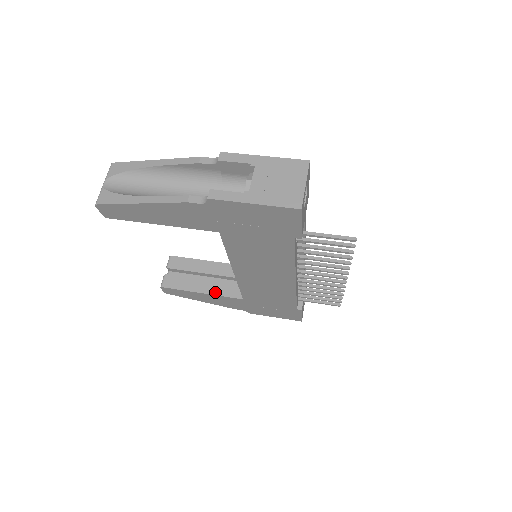
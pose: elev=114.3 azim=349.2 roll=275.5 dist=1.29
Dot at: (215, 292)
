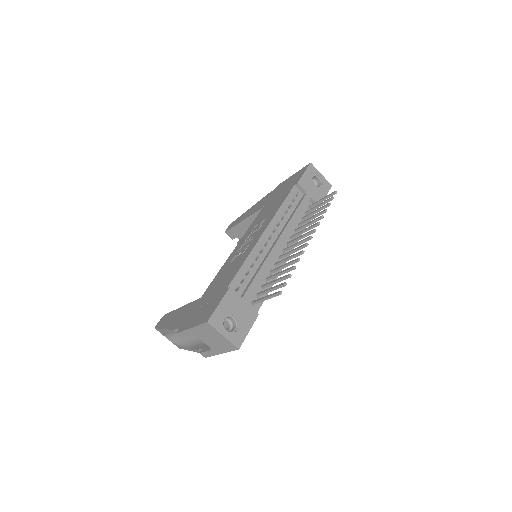
Dot at: occluded
